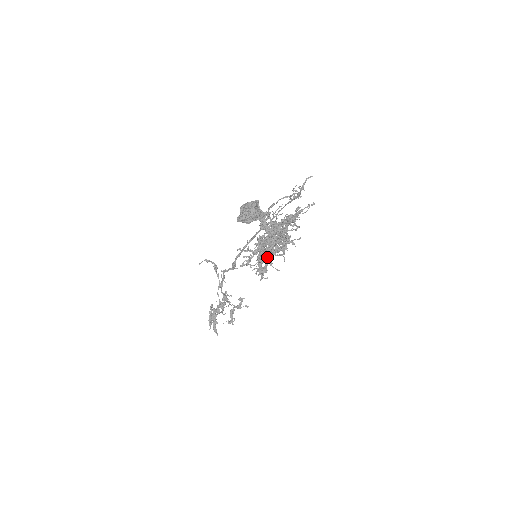
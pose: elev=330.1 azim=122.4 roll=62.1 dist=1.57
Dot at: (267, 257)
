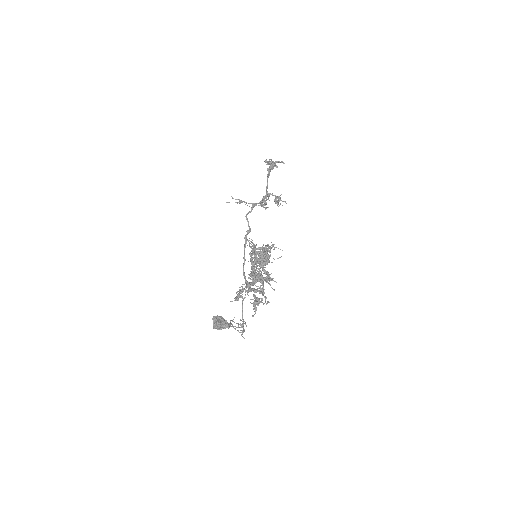
Dot at: occluded
